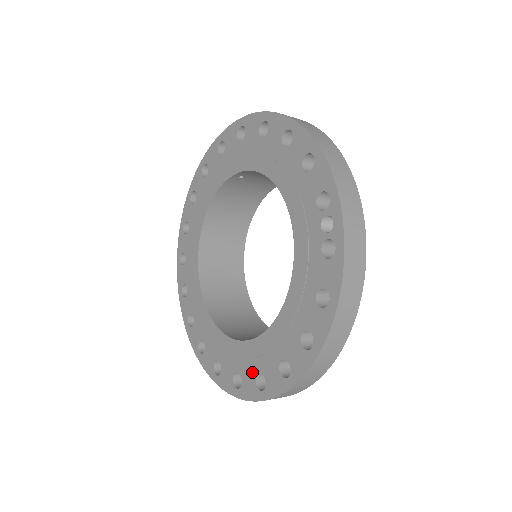
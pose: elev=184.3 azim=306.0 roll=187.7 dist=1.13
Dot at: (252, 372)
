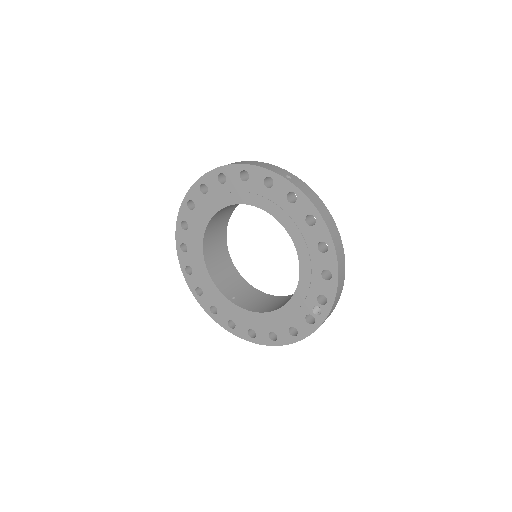
Dot at: (228, 316)
